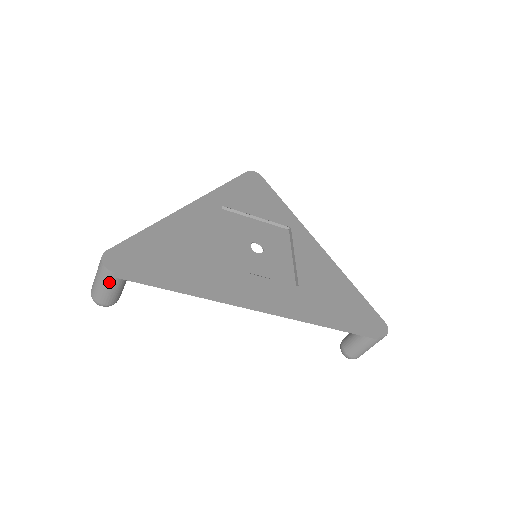
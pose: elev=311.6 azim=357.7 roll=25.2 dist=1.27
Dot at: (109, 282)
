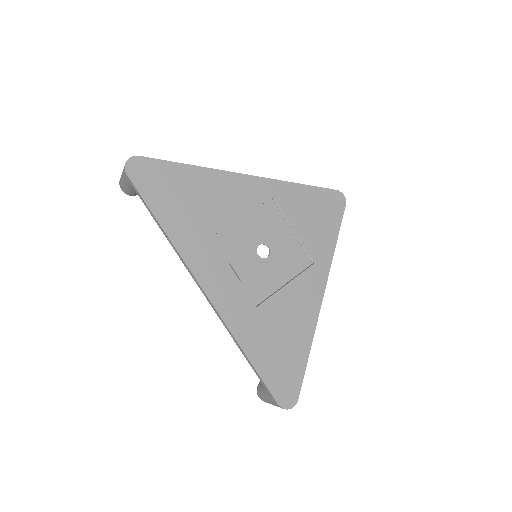
Dot at: (124, 178)
